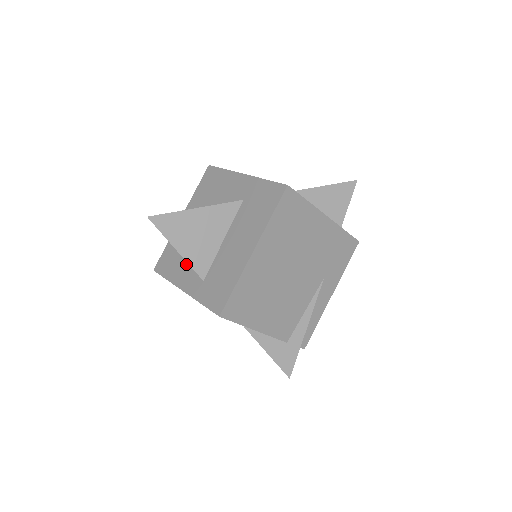
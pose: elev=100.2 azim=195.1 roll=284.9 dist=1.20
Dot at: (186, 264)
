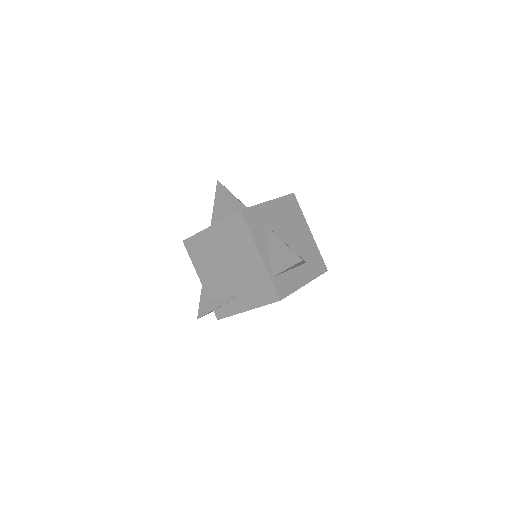
Dot at: occluded
